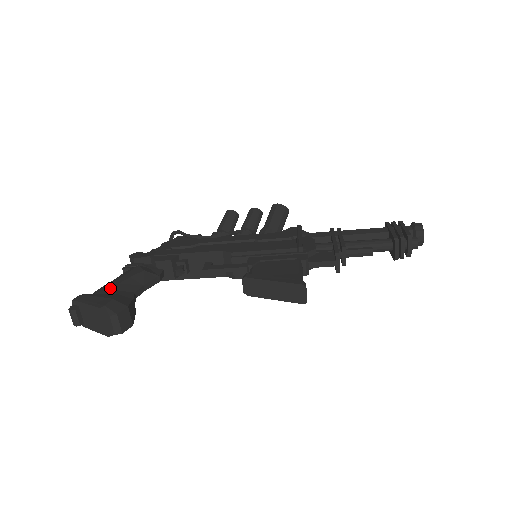
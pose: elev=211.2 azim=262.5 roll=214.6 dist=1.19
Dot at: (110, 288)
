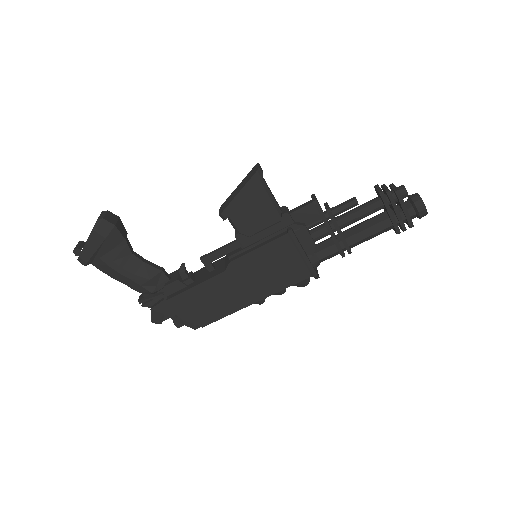
Dot at: occluded
